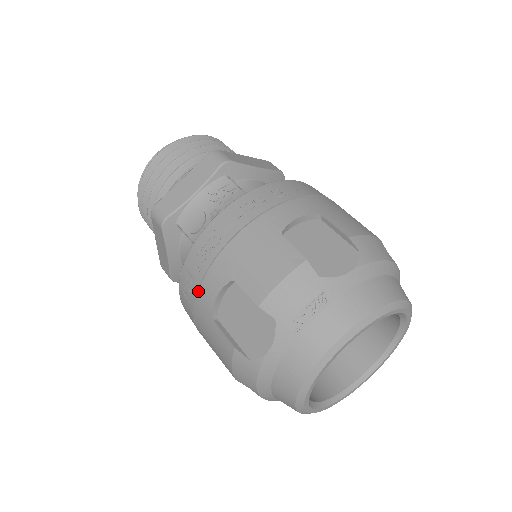
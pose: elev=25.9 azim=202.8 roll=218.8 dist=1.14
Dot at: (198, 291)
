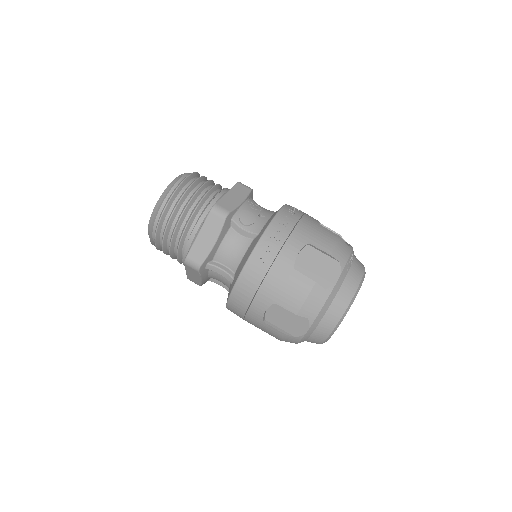
Dot at: (279, 253)
